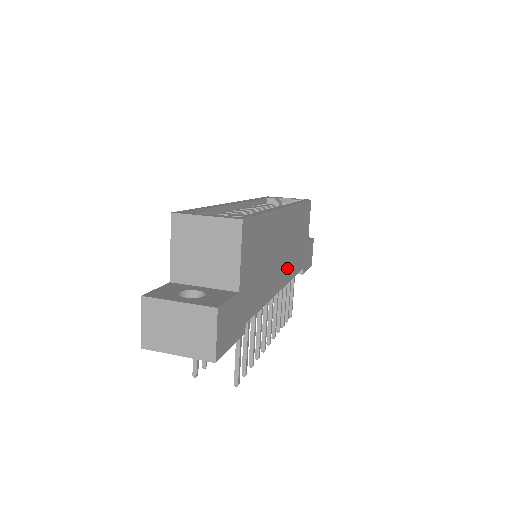
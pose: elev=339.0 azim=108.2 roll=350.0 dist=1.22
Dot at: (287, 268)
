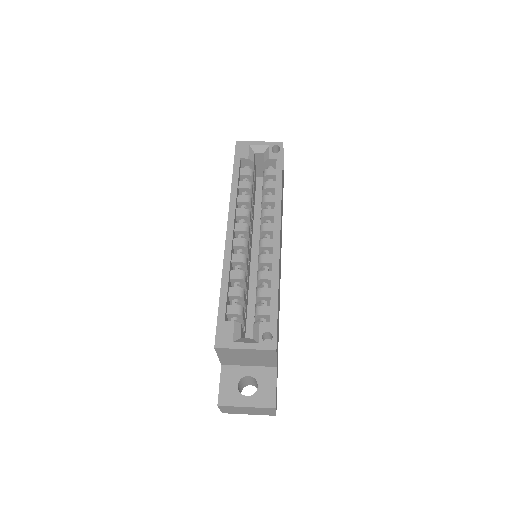
Dot at: occluded
